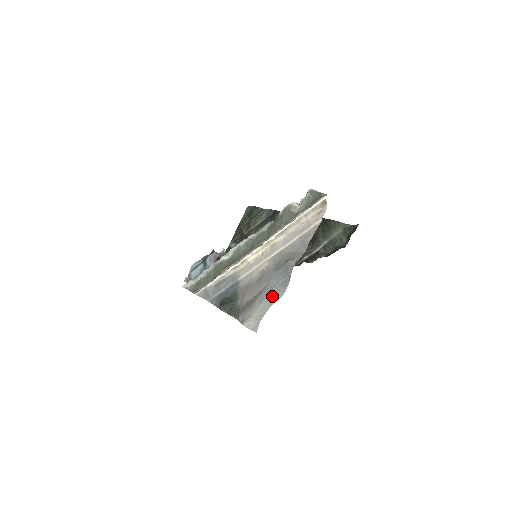
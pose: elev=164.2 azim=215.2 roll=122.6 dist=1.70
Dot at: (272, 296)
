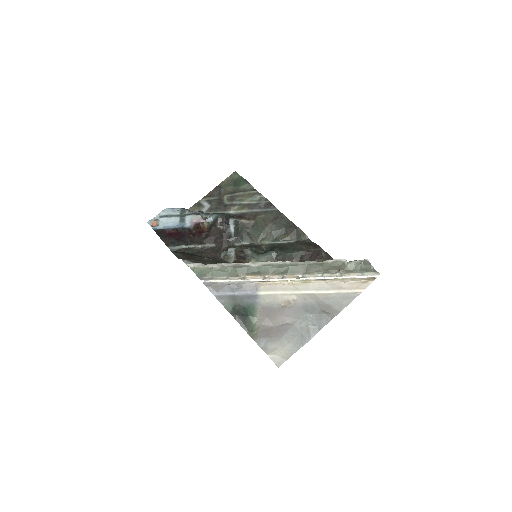
Dot at: (300, 339)
